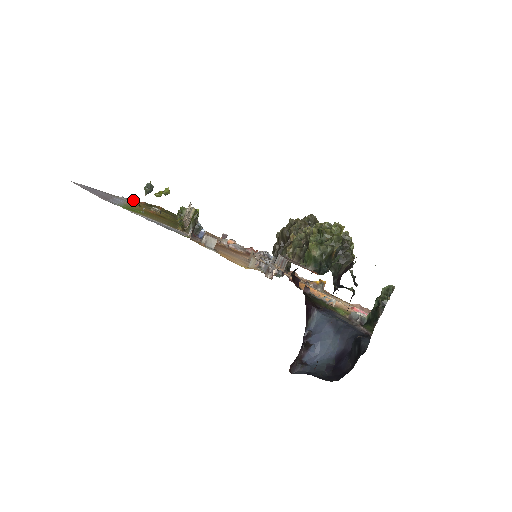
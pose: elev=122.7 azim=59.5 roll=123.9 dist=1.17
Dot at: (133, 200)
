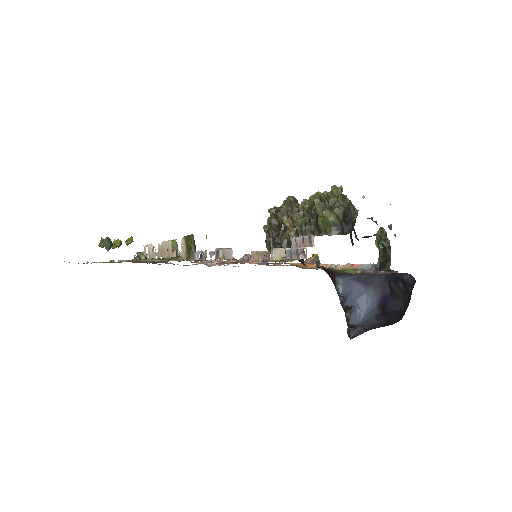
Dot at: occluded
